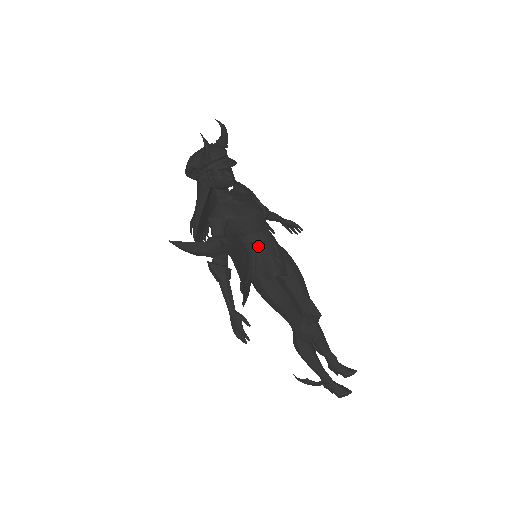
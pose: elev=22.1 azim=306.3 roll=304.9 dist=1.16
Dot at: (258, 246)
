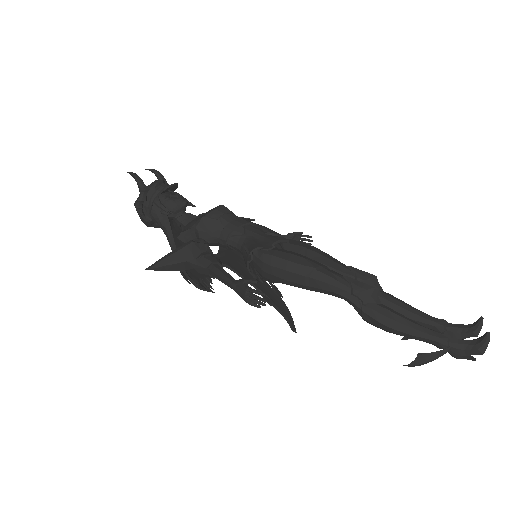
Dot at: (240, 233)
